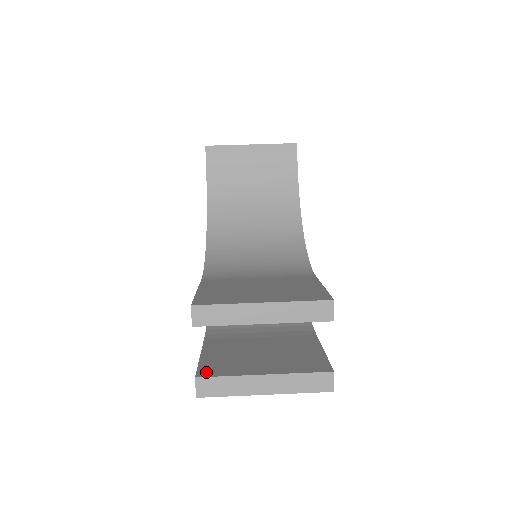
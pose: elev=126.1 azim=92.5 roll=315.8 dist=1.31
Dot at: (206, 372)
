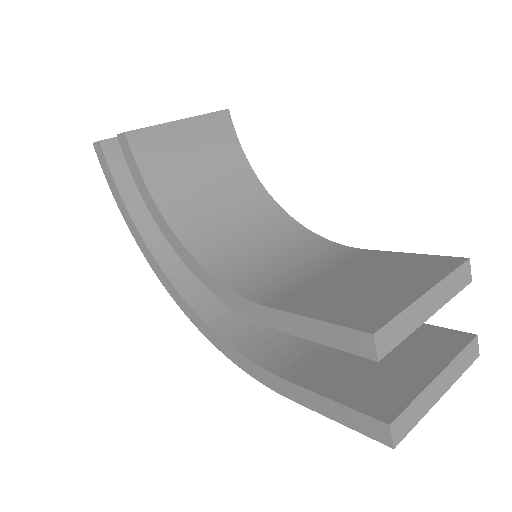
Dot at: (385, 411)
